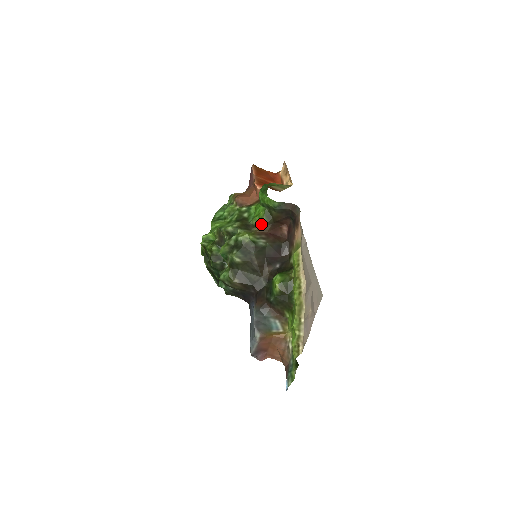
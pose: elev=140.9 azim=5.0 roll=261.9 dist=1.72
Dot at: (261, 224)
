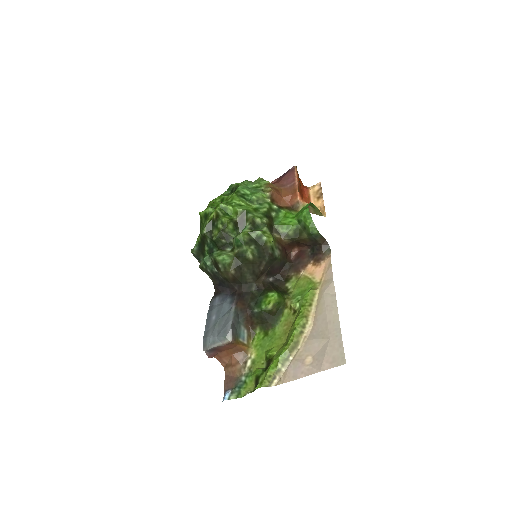
Dot at: (285, 235)
